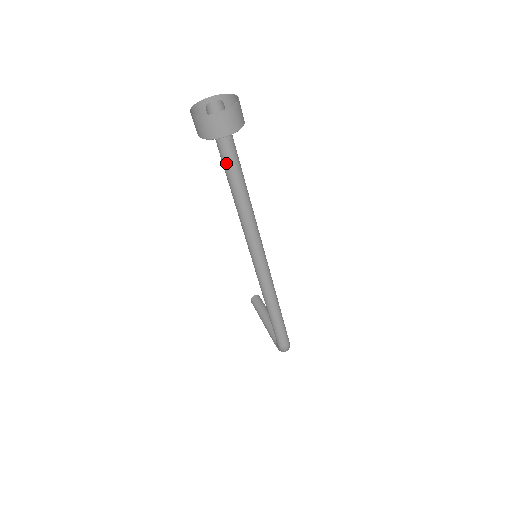
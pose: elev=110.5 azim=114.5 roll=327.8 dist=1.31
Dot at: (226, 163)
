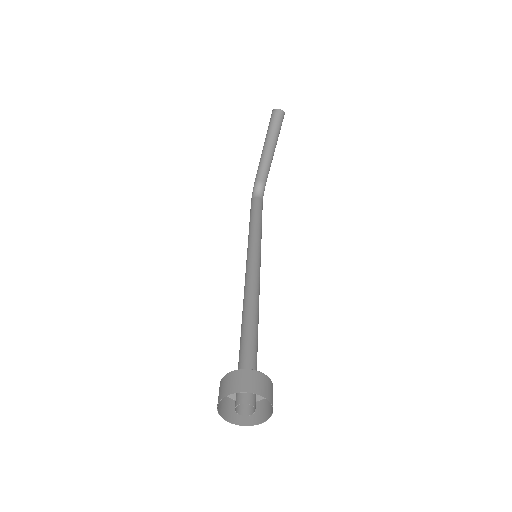
Dot at: occluded
